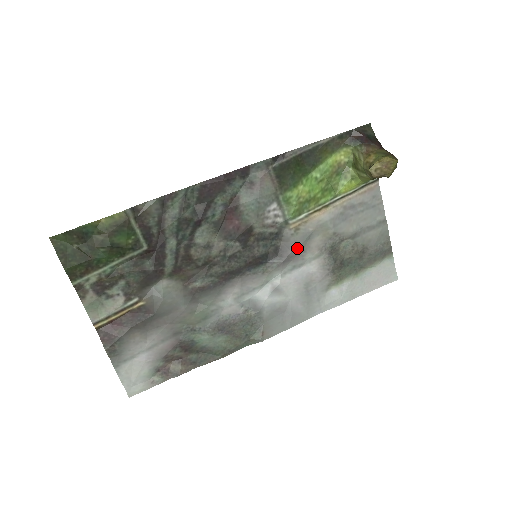
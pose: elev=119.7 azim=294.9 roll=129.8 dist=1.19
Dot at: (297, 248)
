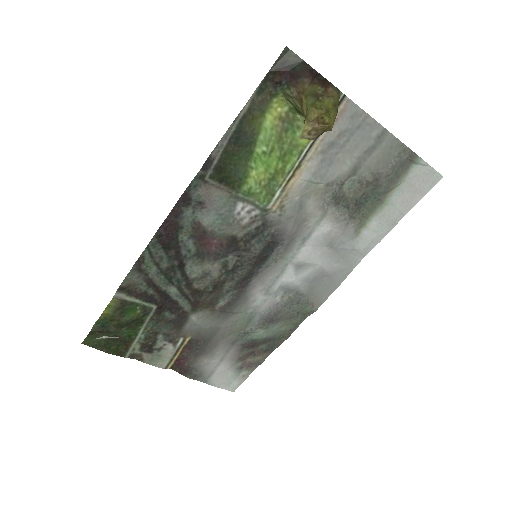
Dot at: (294, 224)
